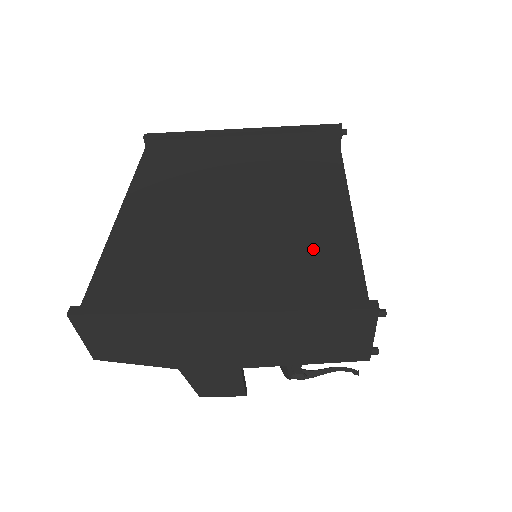
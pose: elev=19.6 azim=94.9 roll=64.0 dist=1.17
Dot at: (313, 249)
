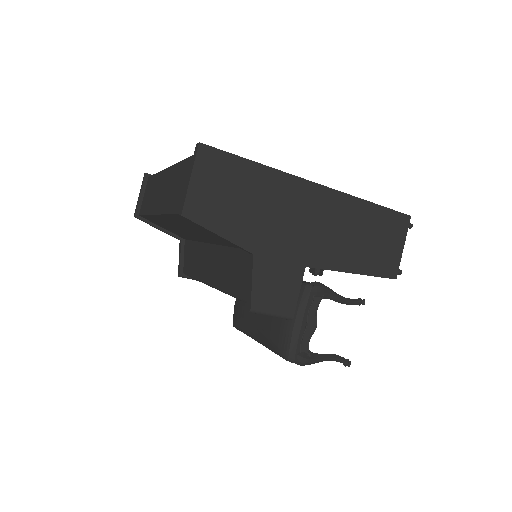
Dot at: occluded
